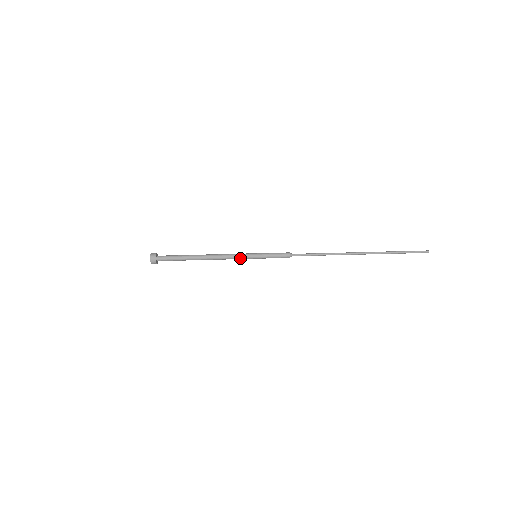
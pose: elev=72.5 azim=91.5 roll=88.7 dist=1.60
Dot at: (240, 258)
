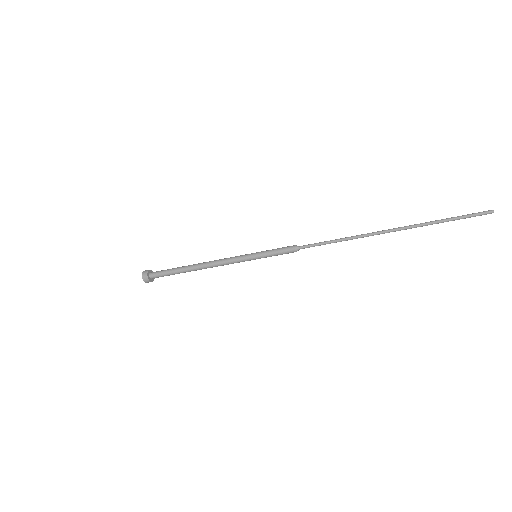
Dot at: (239, 262)
